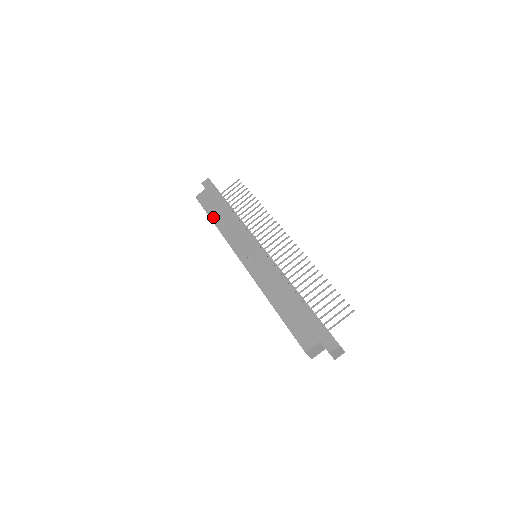
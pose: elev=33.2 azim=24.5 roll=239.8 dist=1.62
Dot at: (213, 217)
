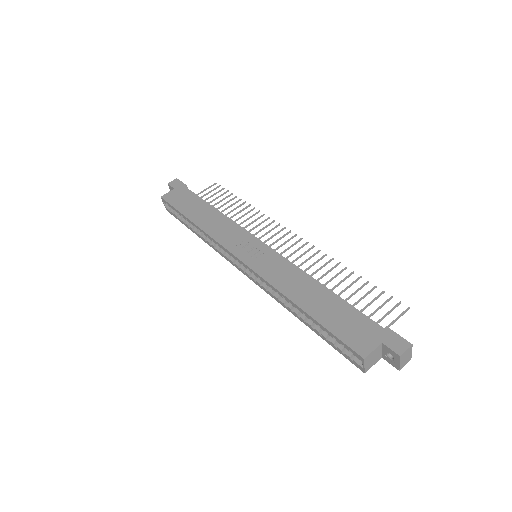
Dot at: (190, 215)
